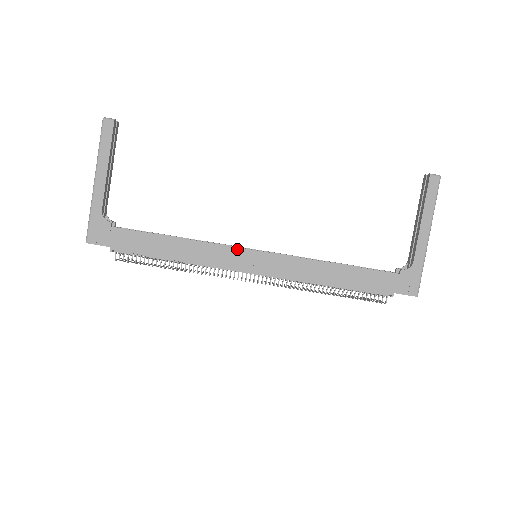
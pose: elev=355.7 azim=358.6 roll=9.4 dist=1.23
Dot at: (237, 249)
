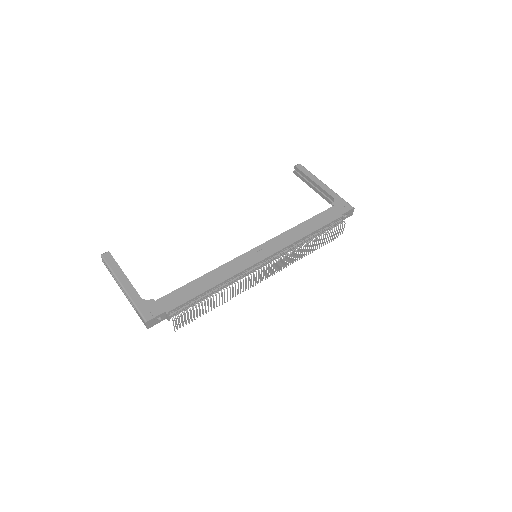
Dot at: (242, 256)
